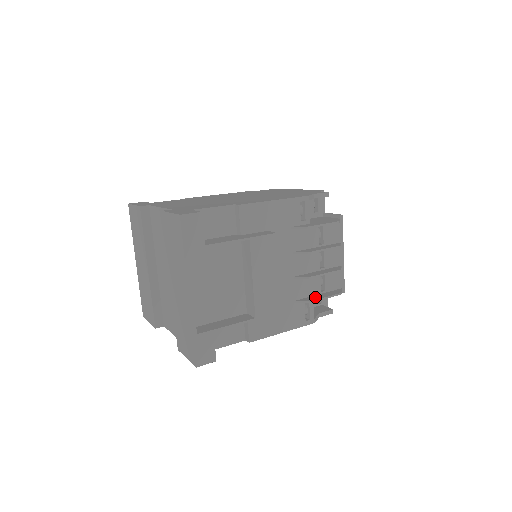
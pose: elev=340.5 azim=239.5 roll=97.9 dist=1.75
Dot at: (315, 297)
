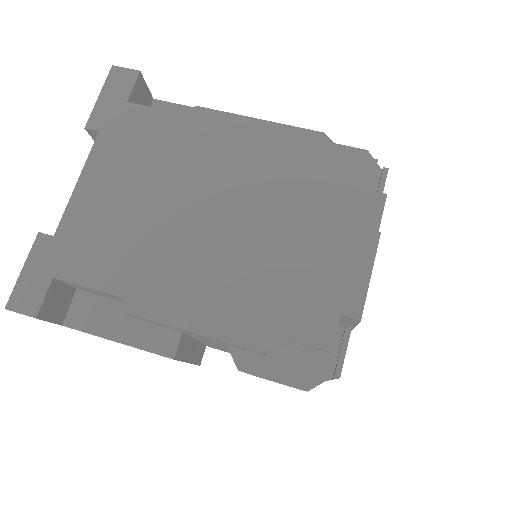
Dot at: occluded
